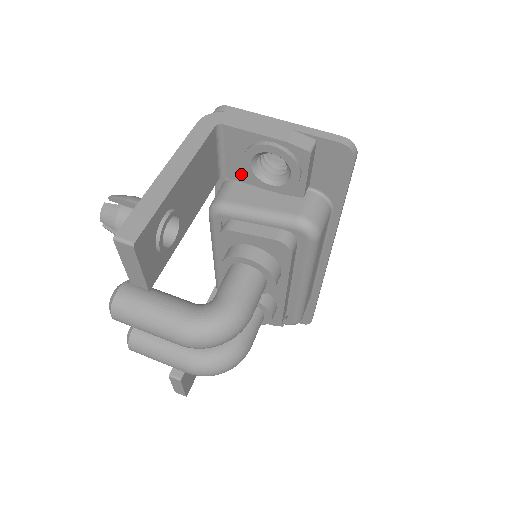
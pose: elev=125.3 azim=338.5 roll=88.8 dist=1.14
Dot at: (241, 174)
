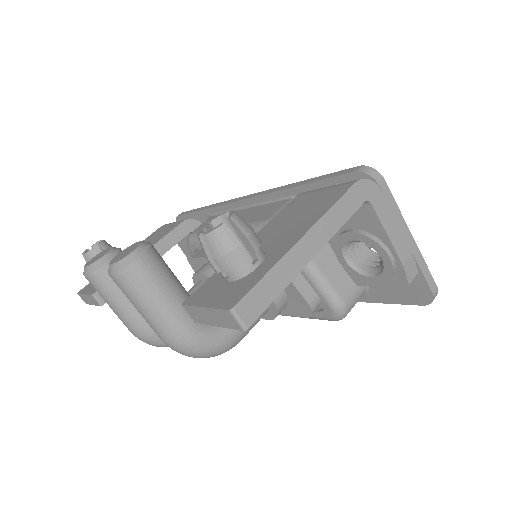
Dot at: occluded
